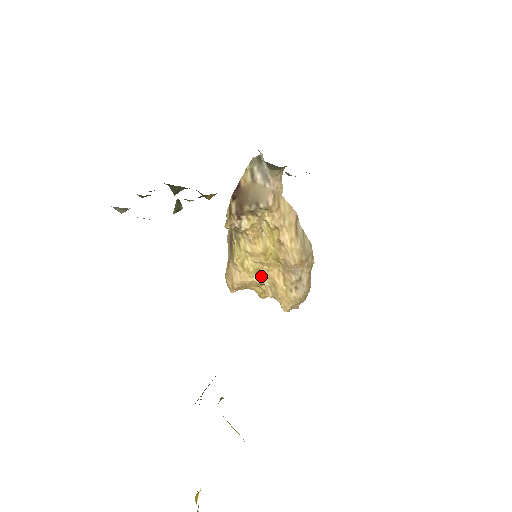
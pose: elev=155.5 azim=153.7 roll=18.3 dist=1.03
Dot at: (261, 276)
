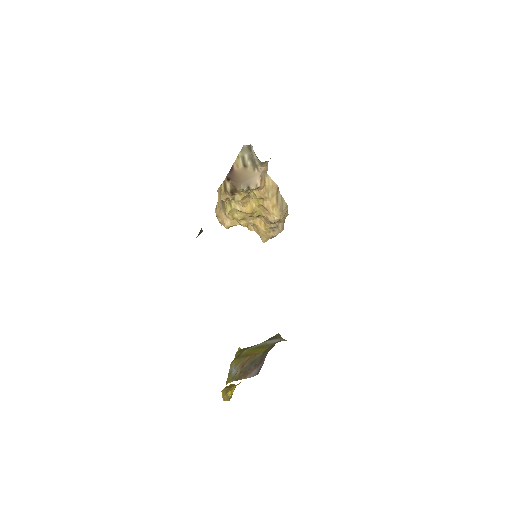
Dot at: (247, 222)
